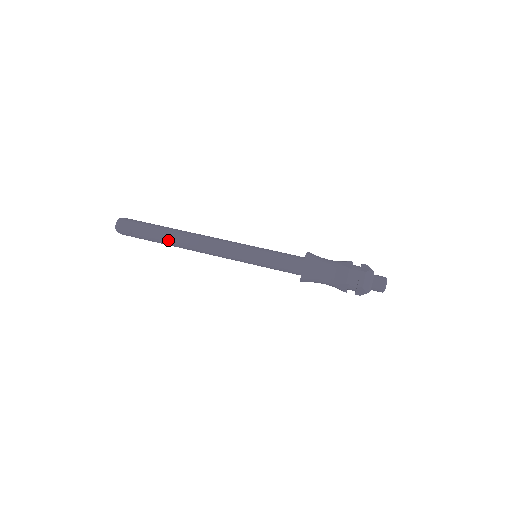
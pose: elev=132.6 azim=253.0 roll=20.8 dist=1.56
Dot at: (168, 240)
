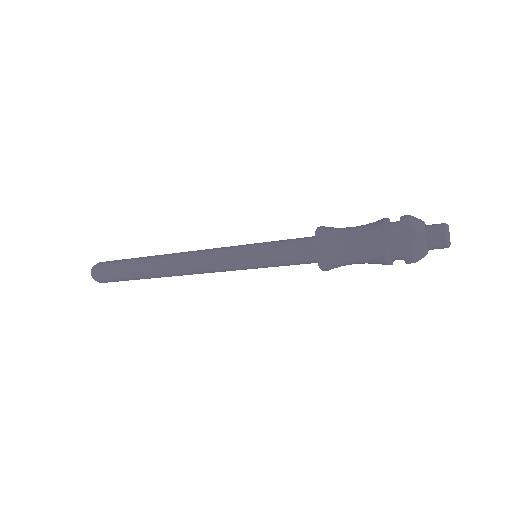
Dot at: (148, 259)
